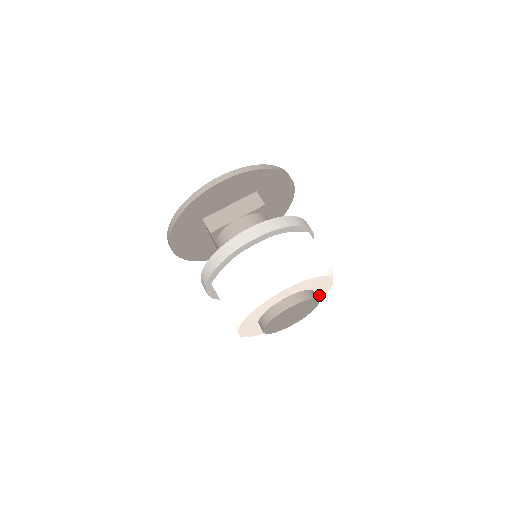
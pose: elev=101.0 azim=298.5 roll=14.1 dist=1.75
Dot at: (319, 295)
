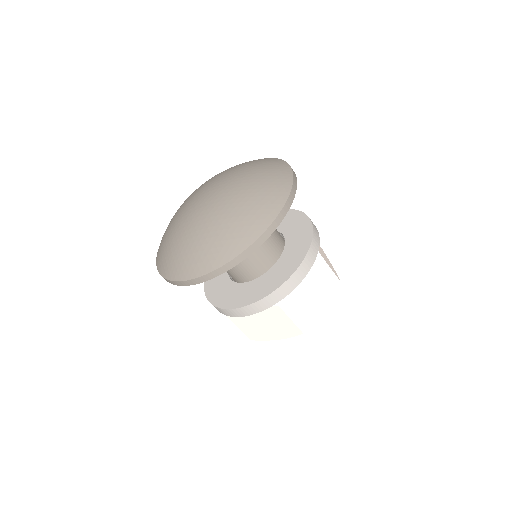
Dot at: occluded
